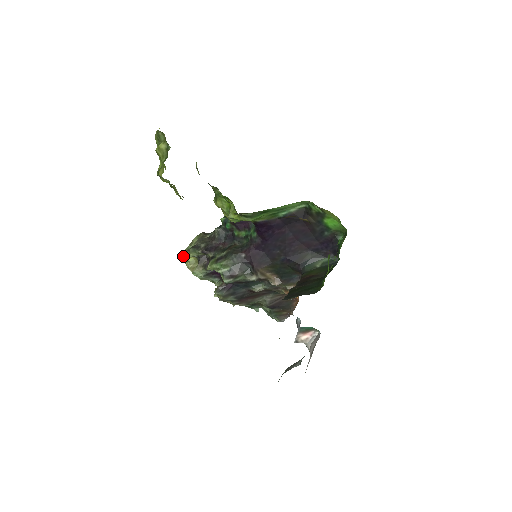
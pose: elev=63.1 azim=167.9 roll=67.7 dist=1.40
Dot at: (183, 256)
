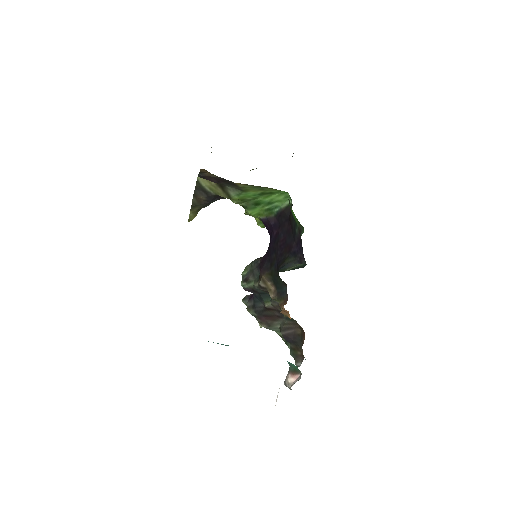
Dot at: occluded
